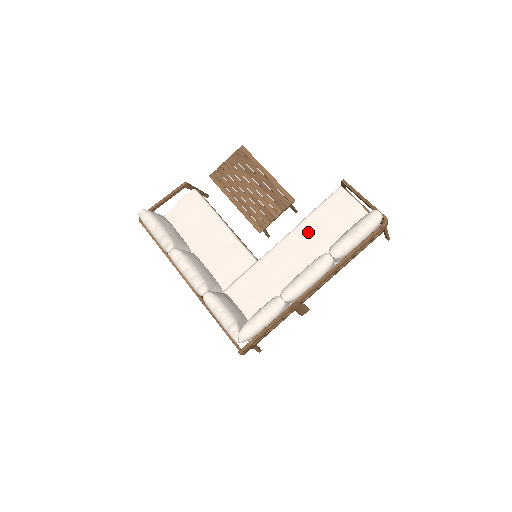
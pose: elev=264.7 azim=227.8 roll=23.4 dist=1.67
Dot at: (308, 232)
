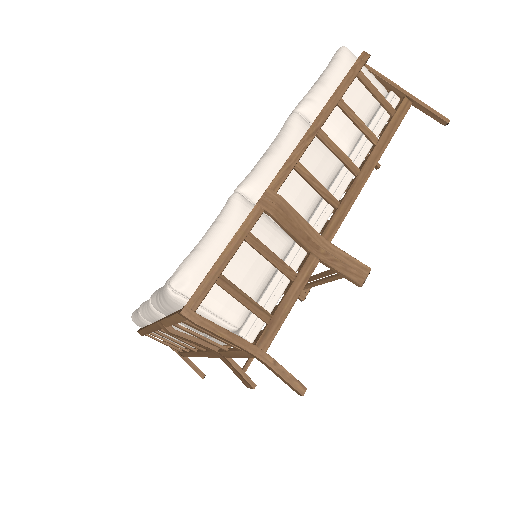
Dot at: occluded
